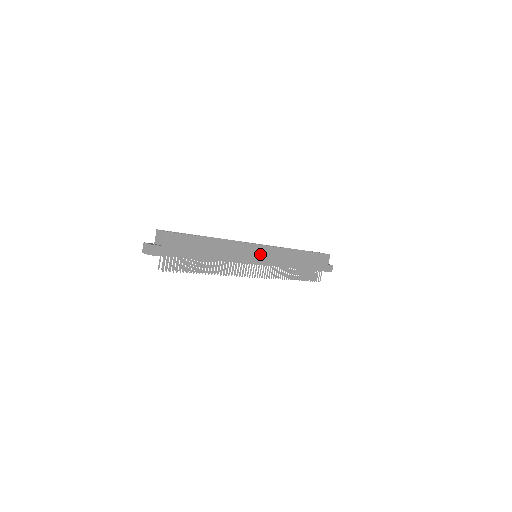
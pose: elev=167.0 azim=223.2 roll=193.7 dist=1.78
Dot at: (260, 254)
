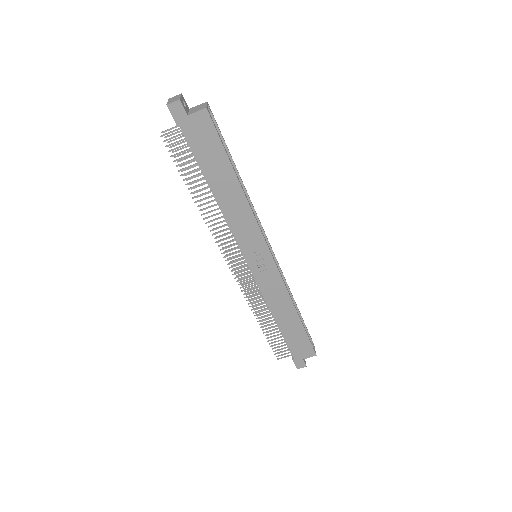
Dot at: (260, 259)
